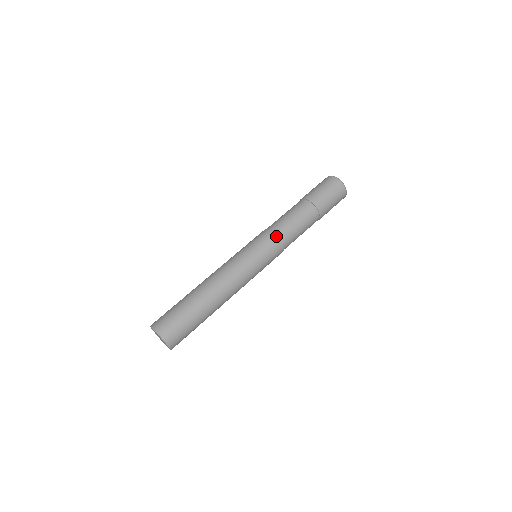
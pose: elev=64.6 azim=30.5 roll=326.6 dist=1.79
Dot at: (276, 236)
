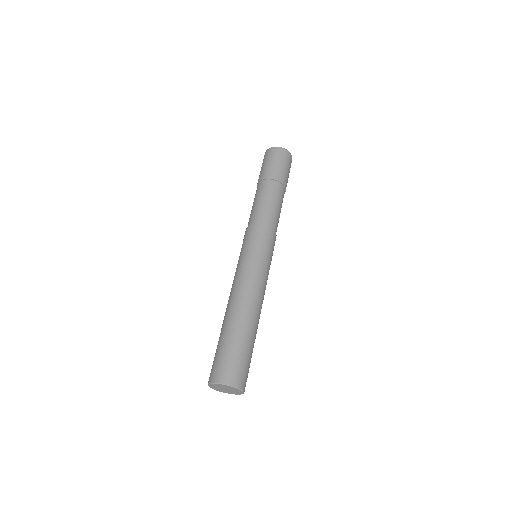
Dot at: (256, 225)
